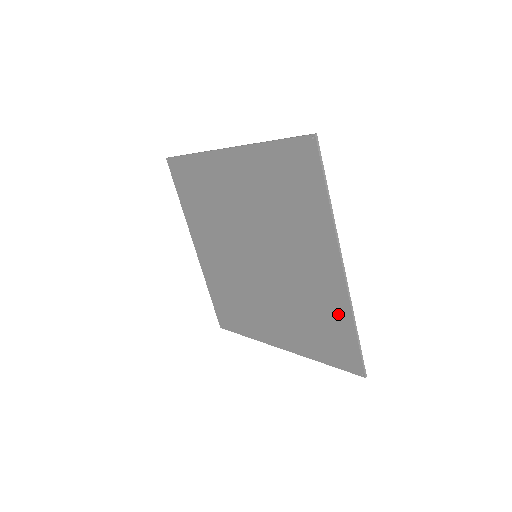
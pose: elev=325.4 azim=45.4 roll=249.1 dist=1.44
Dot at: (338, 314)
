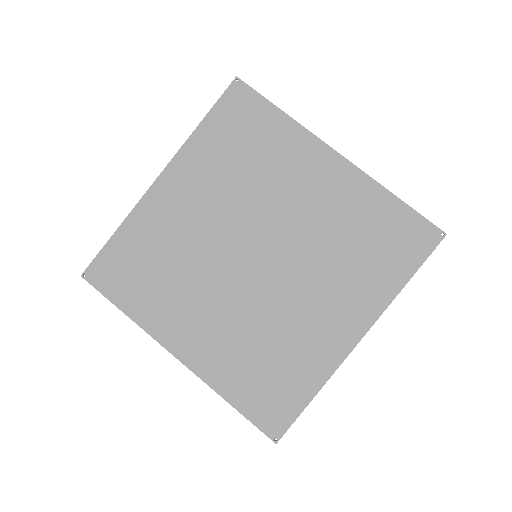
Dot at: (372, 202)
